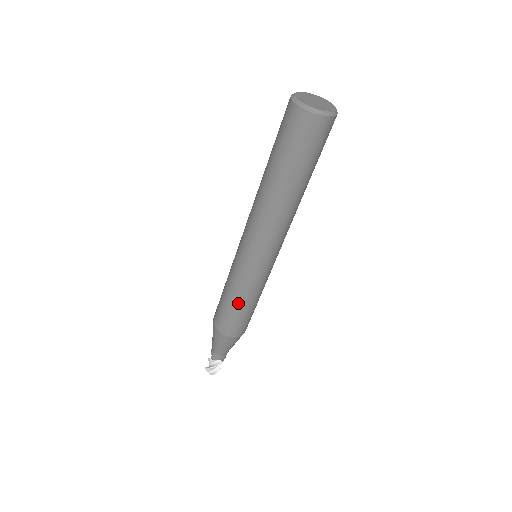
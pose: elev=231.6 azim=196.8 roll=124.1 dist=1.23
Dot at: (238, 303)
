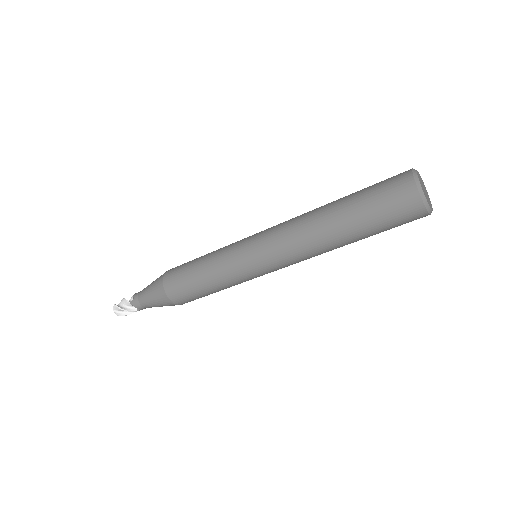
Dot at: (208, 283)
